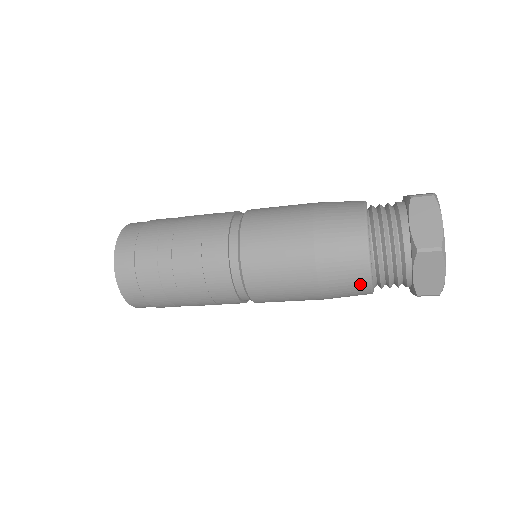
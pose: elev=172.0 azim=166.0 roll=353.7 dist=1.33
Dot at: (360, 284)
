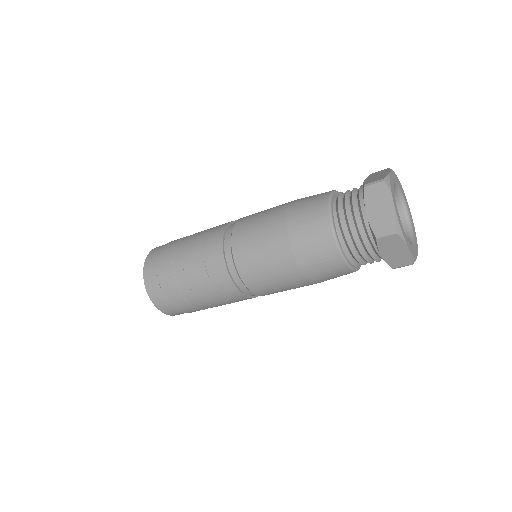
Dot at: (323, 232)
